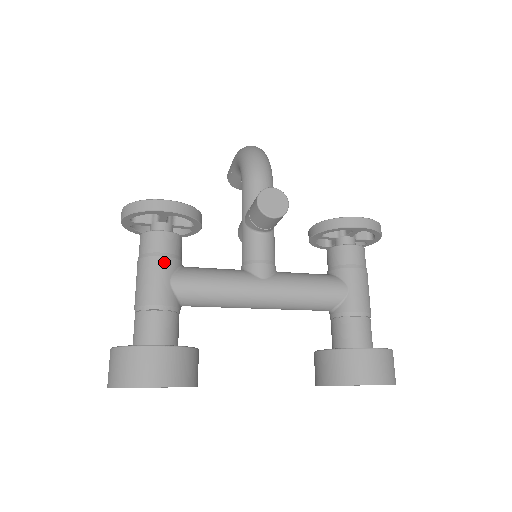
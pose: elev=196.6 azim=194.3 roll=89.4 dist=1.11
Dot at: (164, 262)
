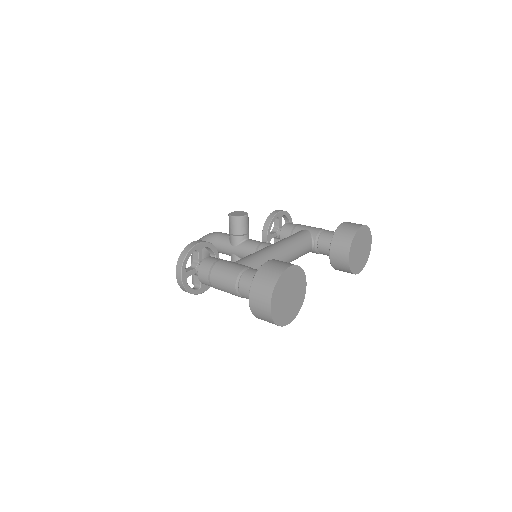
Dot at: (224, 261)
